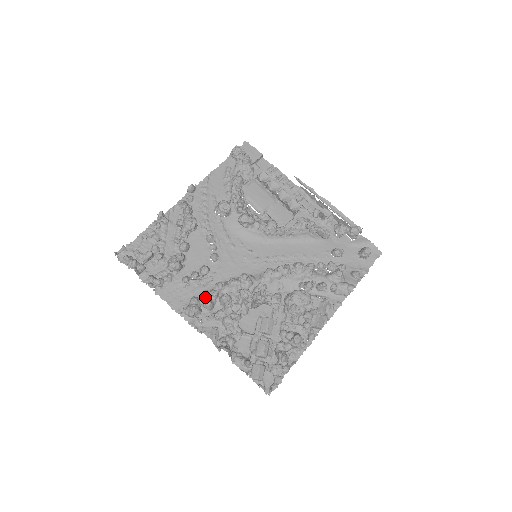
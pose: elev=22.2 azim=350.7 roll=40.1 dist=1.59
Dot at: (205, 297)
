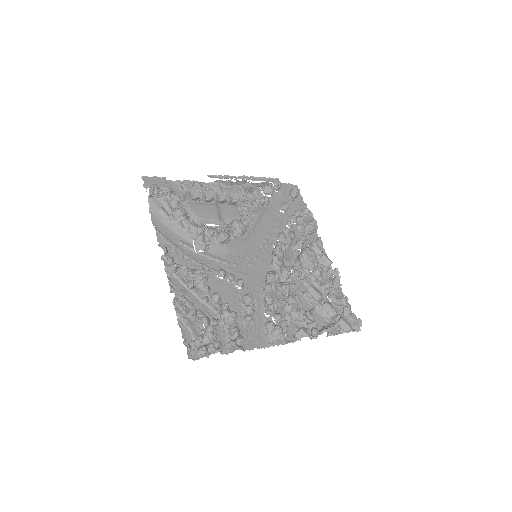
Dot at: (271, 316)
